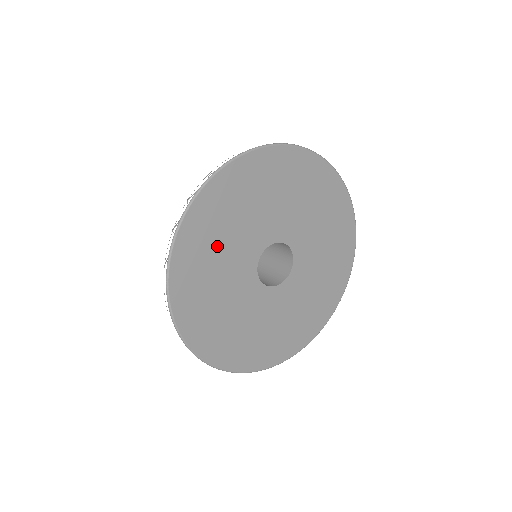
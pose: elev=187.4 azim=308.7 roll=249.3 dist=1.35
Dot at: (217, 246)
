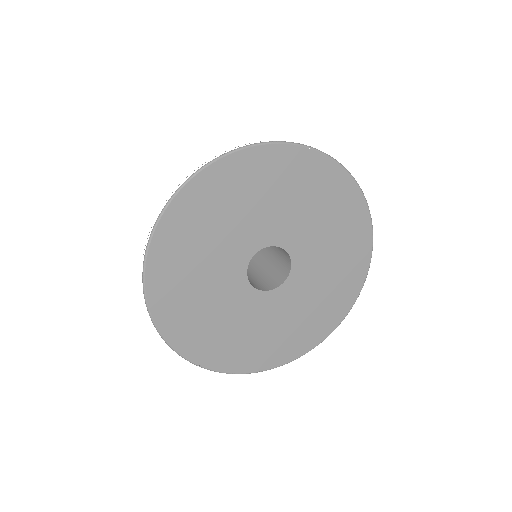
Dot at: (215, 222)
